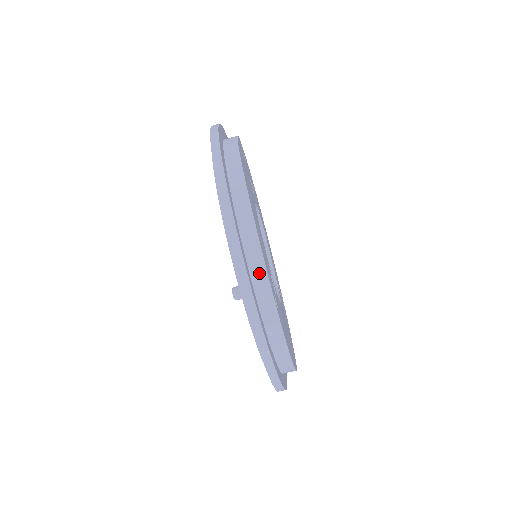
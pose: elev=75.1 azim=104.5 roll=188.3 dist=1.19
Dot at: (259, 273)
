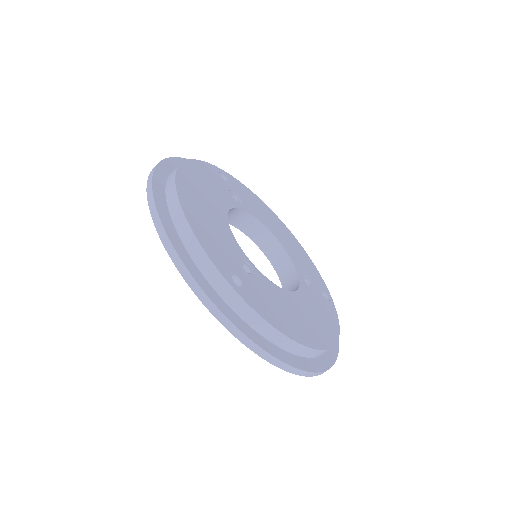
Dot at: (200, 257)
